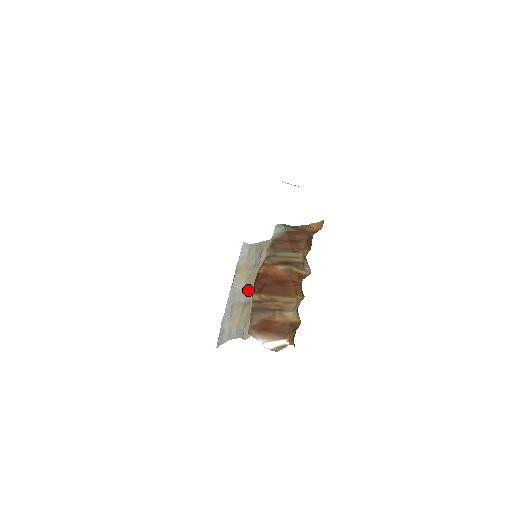
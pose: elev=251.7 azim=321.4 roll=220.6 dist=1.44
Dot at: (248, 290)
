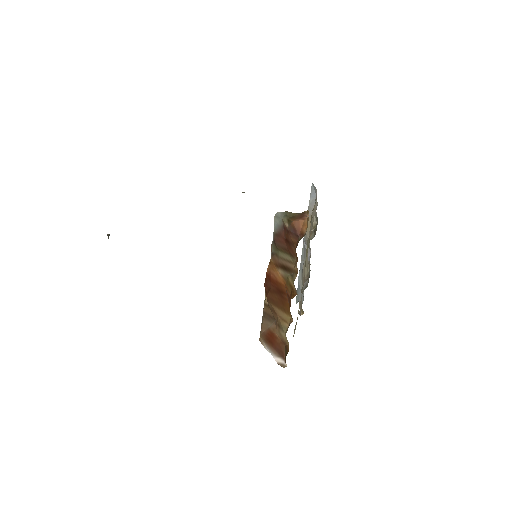
Dot at: occluded
